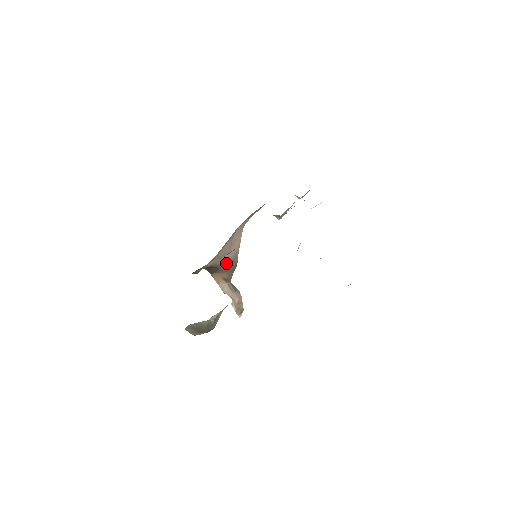
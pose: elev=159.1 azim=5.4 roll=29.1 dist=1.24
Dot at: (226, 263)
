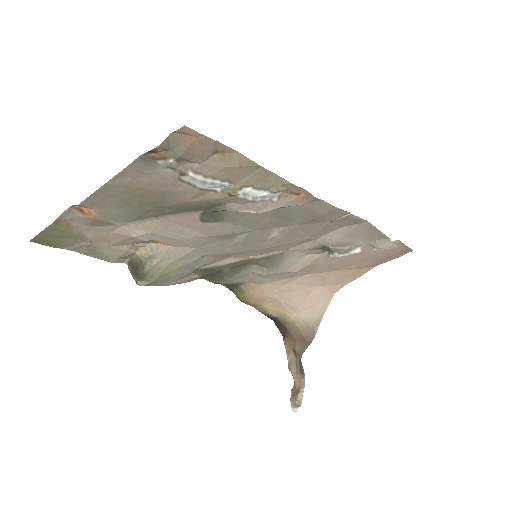
Dot at: (297, 326)
